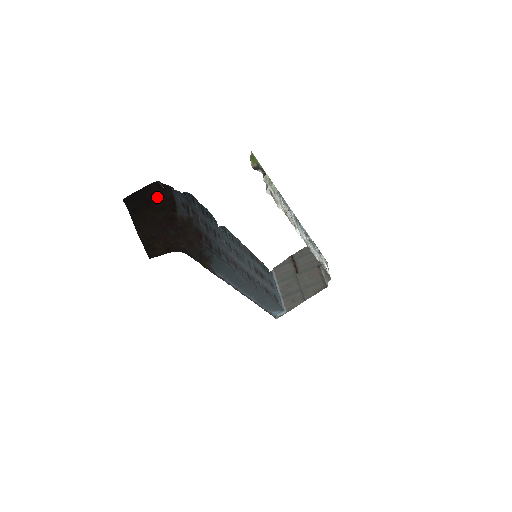
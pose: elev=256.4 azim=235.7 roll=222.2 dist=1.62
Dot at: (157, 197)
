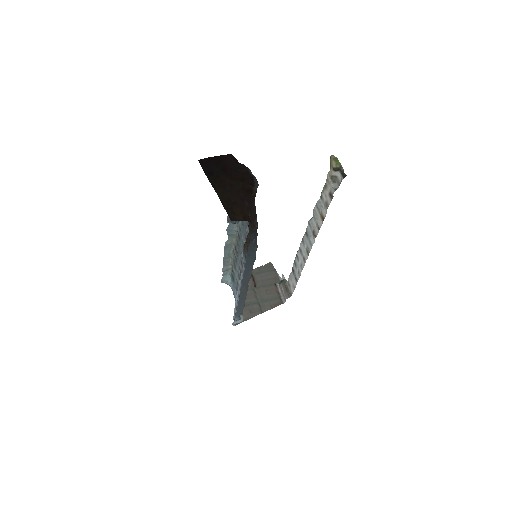
Dot at: (234, 168)
